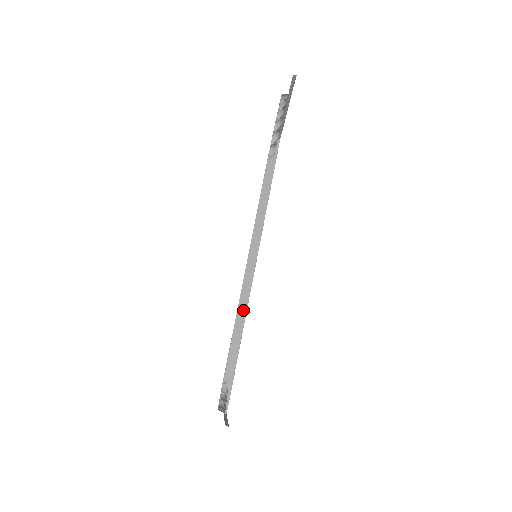
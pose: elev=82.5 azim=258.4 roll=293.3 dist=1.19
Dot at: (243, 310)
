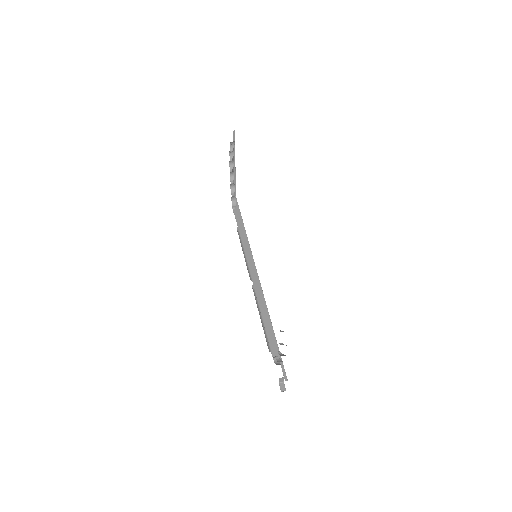
Dot at: (263, 304)
